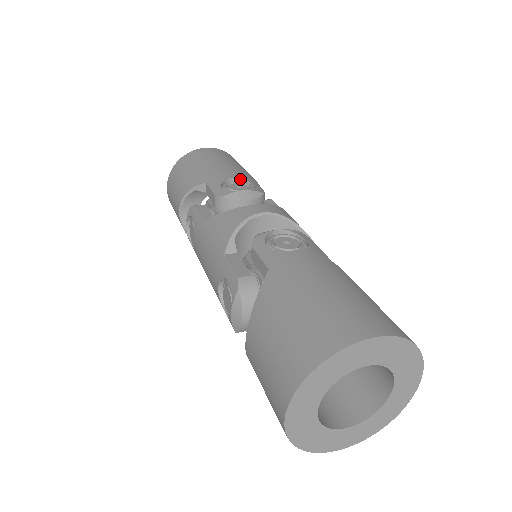
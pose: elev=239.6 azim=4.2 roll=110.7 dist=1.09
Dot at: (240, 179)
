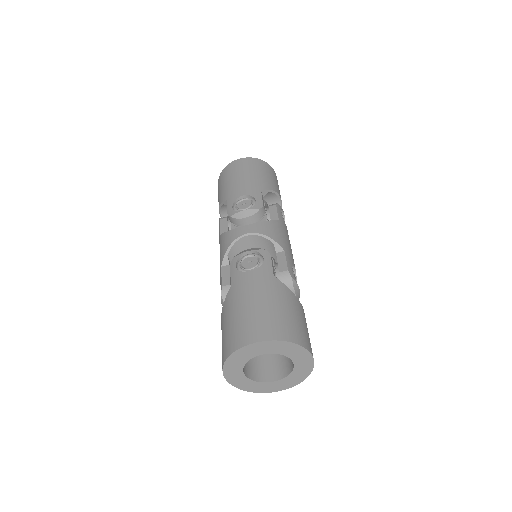
Dot at: (248, 196)
